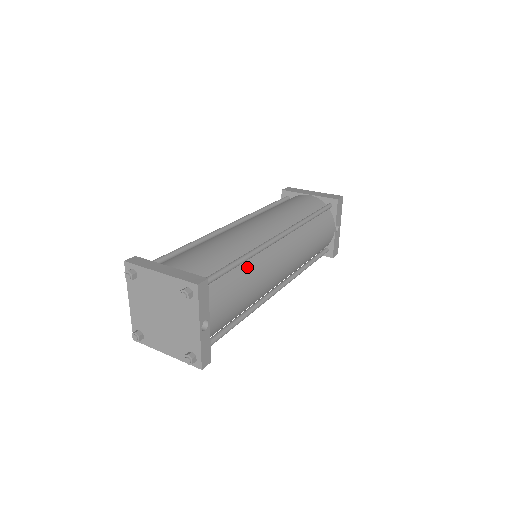
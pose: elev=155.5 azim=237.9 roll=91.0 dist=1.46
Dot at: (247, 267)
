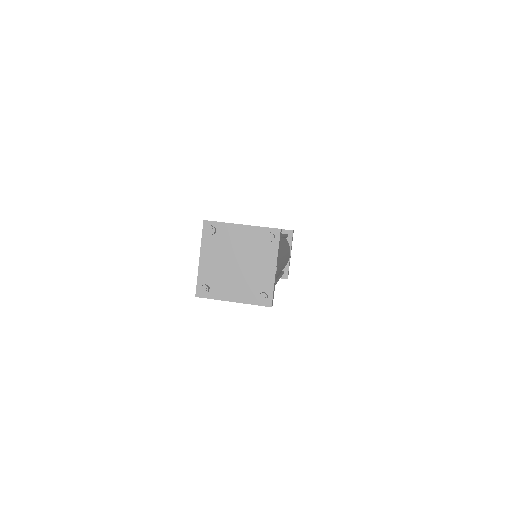
Dot at: occluded
